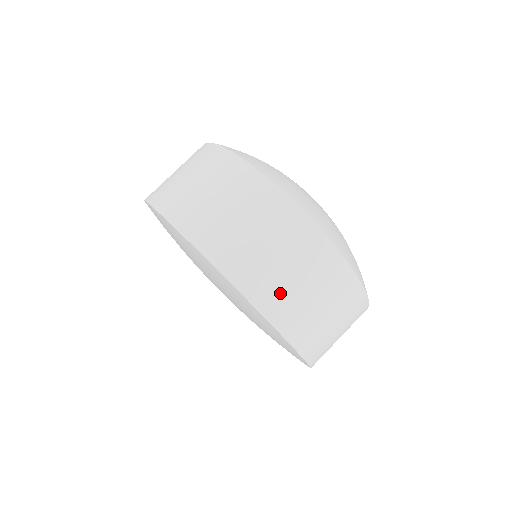
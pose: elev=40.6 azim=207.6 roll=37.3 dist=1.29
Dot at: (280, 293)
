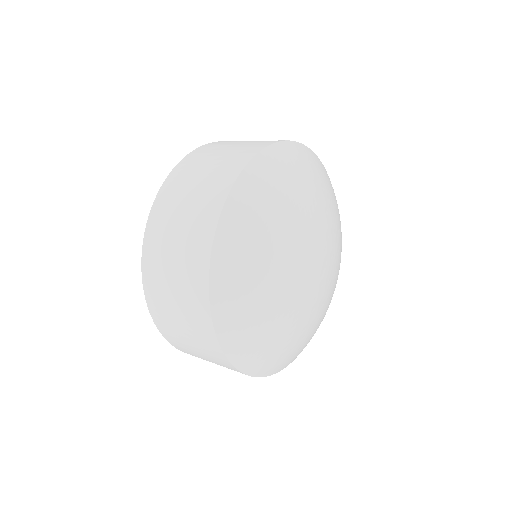
Dot at: (182, 345)
